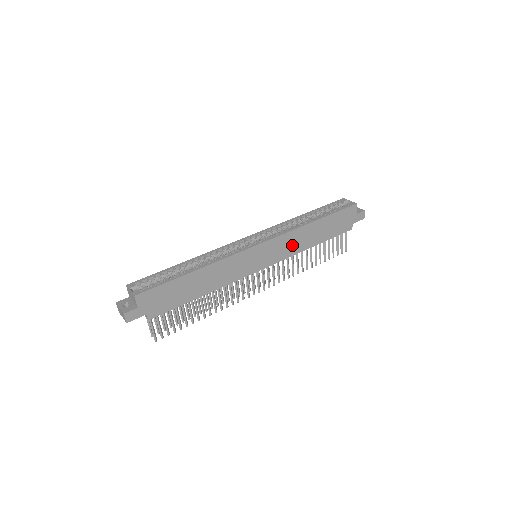
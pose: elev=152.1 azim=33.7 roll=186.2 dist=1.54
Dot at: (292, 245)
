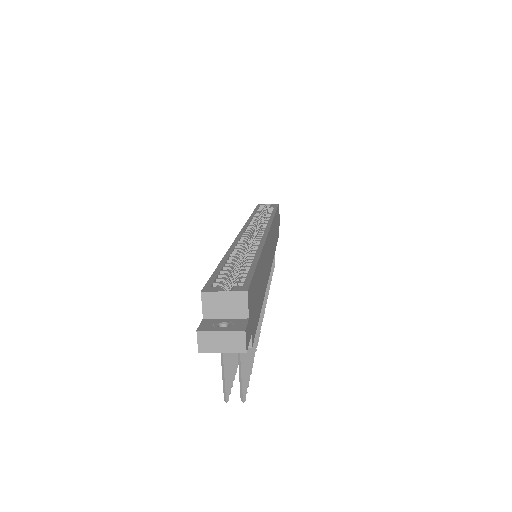
Dot at: (273, 241)
